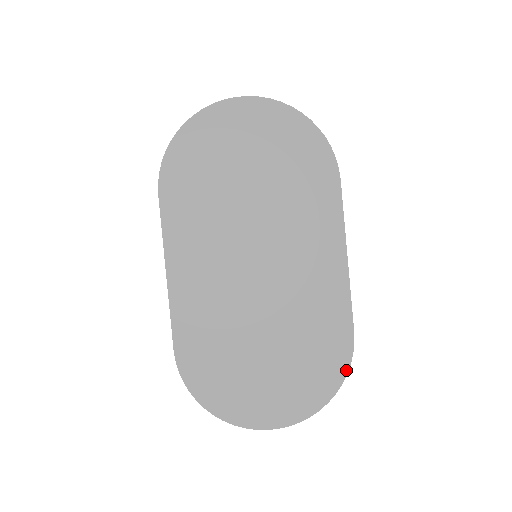
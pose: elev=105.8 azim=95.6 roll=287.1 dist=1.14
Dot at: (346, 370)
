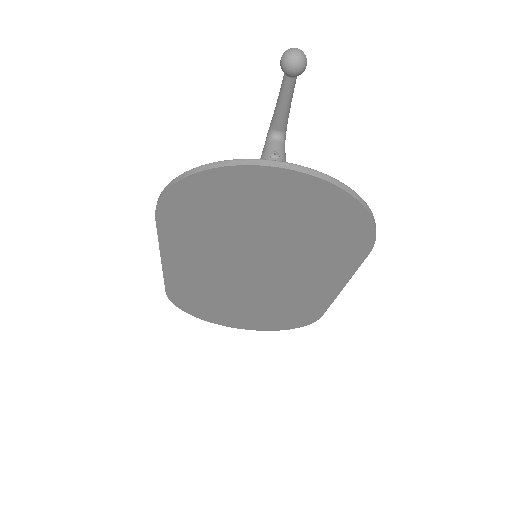
Dot at: (306, 325)
